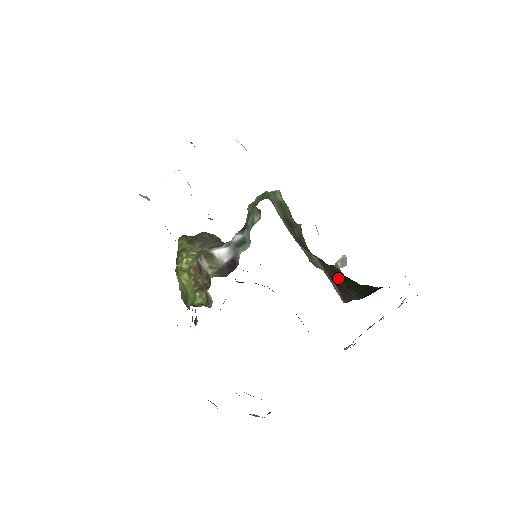
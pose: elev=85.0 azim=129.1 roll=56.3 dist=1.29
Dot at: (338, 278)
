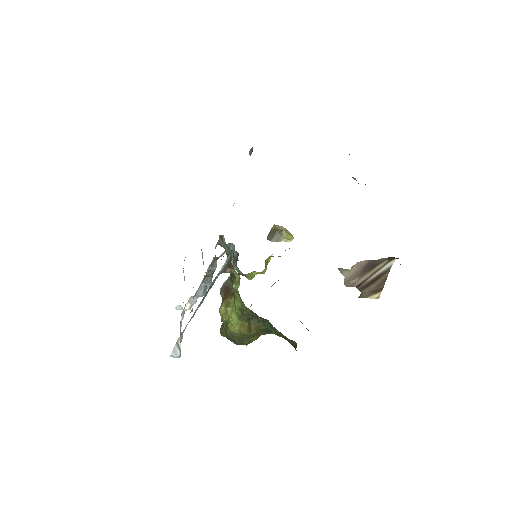
Dot at: occluded
